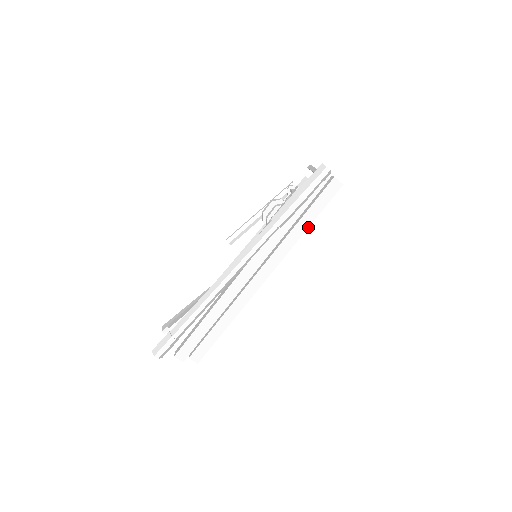
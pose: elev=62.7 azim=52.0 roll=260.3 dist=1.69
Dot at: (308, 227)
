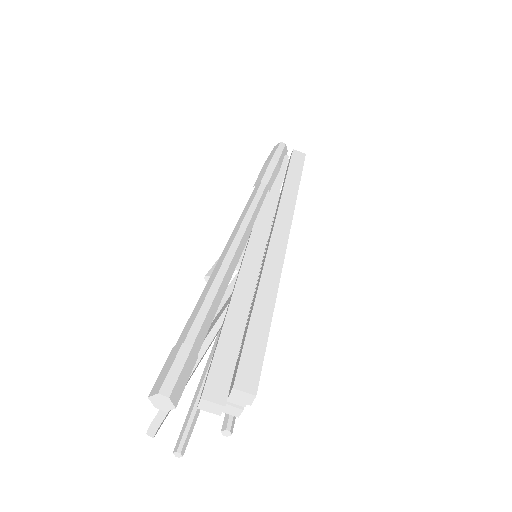
Dot at: (298, 186)
